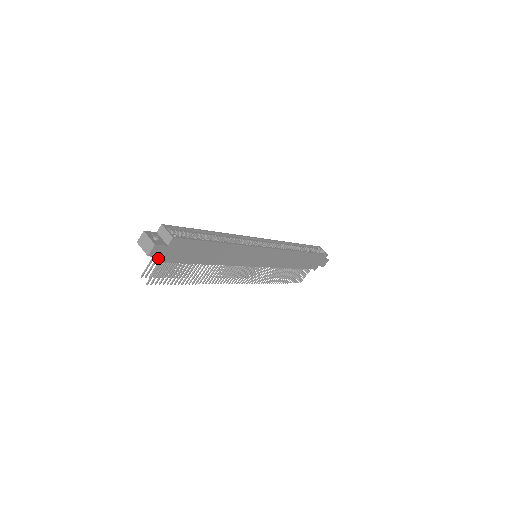
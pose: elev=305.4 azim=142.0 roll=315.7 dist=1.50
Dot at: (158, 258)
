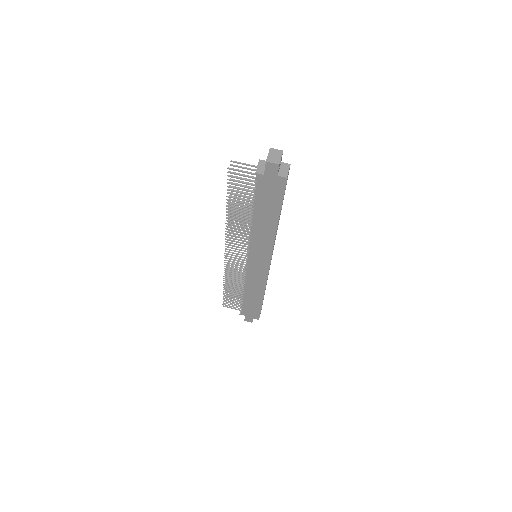
Dot at: (260, 171)
